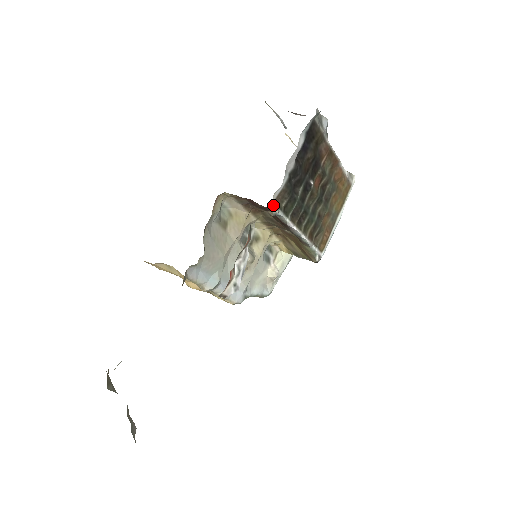
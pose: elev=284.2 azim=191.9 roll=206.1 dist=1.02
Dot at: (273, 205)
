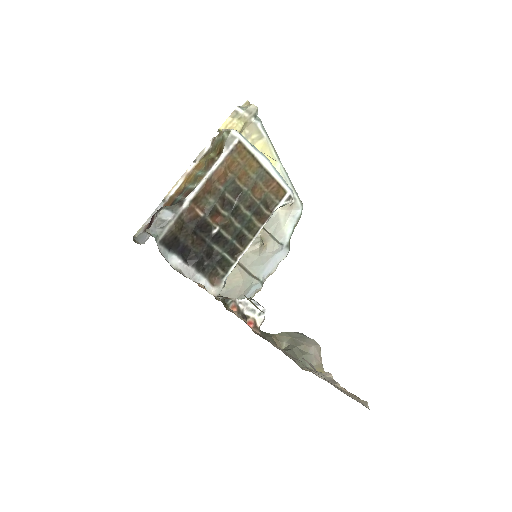
Dot at: (216, 291)
